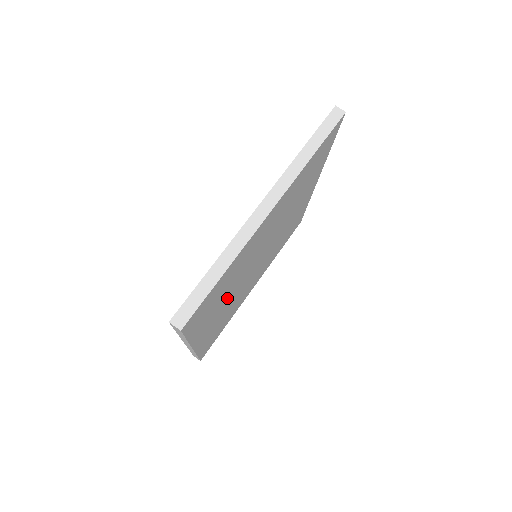
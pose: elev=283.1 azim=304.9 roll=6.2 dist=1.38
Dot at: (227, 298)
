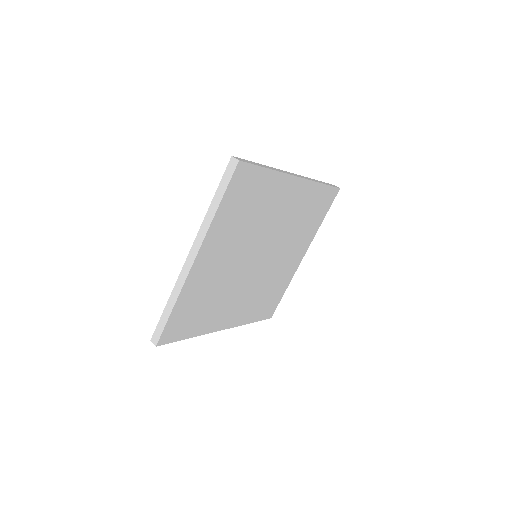
Dot at: (229, 297)
